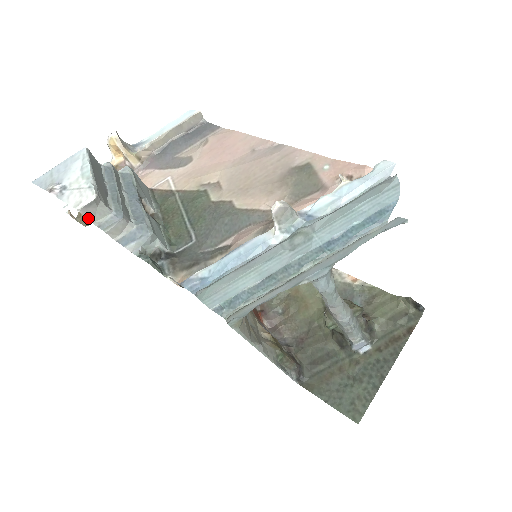
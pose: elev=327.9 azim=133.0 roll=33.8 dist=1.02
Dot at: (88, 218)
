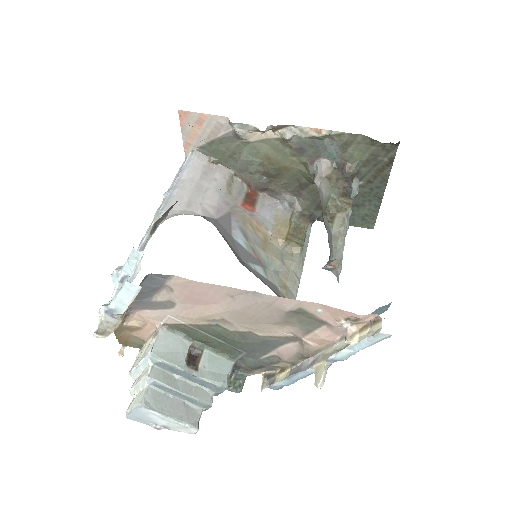
Dot at: occluded
